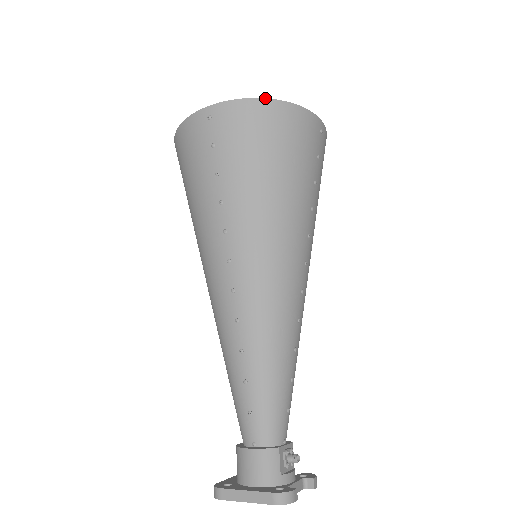
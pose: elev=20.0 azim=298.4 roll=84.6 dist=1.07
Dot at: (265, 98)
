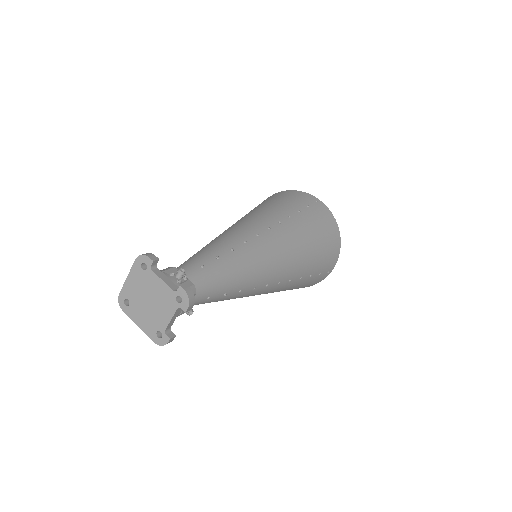
Dot at: (279, 192)
